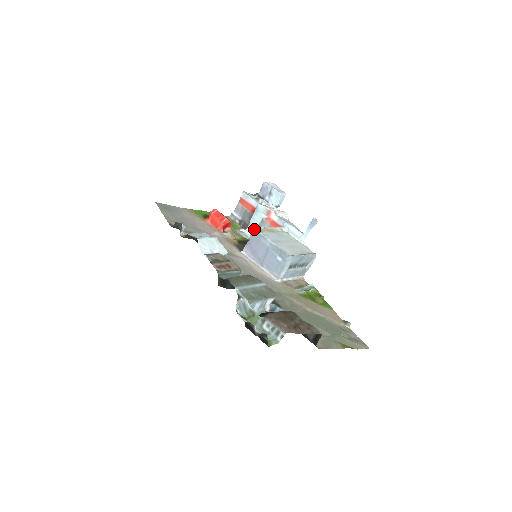
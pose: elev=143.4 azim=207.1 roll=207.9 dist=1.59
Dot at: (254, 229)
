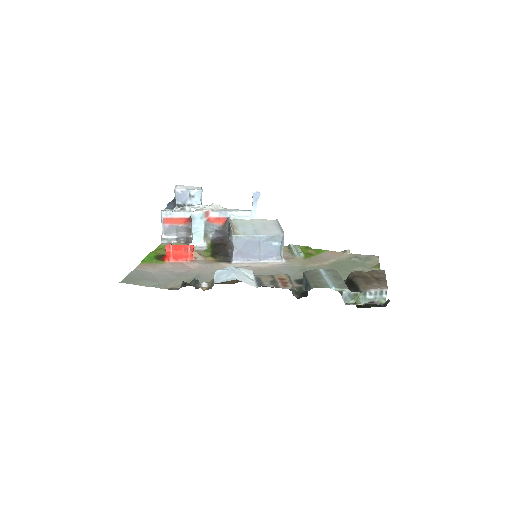
Dot at: (235, 236)
